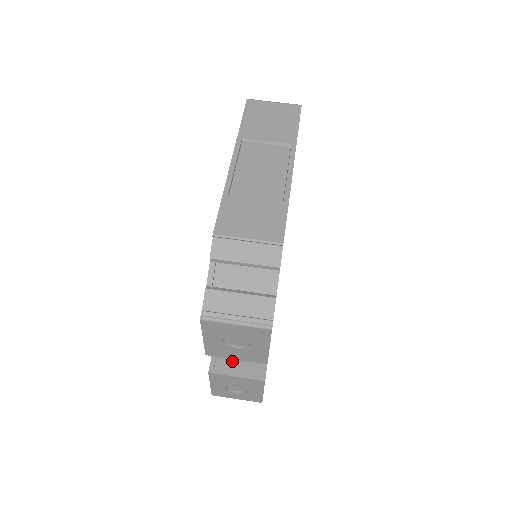
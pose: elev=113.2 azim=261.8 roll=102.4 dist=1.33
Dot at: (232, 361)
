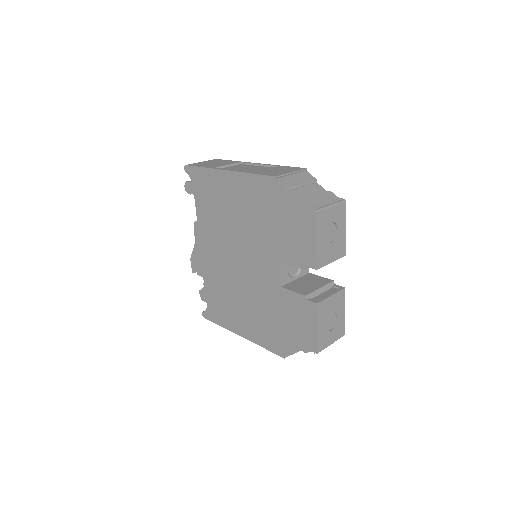
Dot at: (318, 295)
